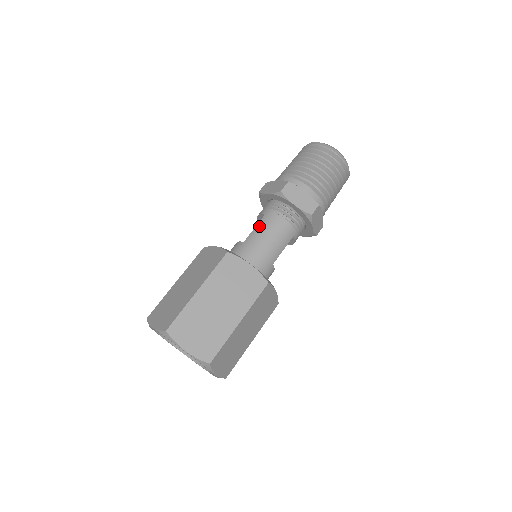
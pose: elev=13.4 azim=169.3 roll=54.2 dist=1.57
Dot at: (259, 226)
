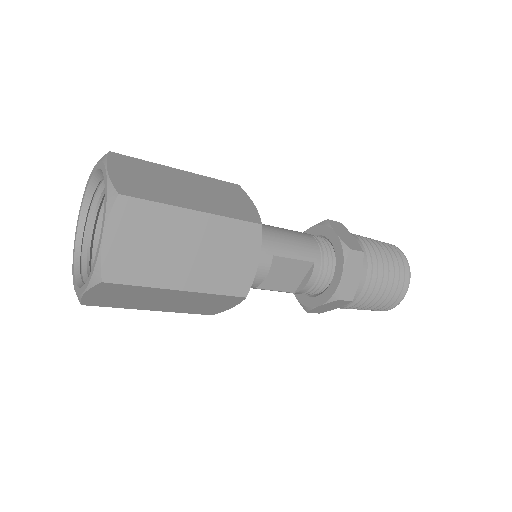
Dot at: occluded
